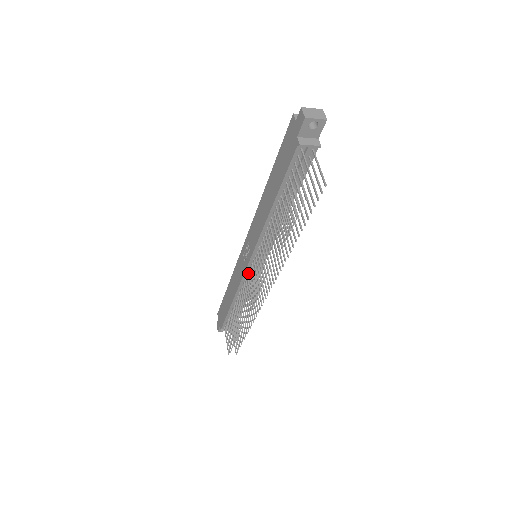
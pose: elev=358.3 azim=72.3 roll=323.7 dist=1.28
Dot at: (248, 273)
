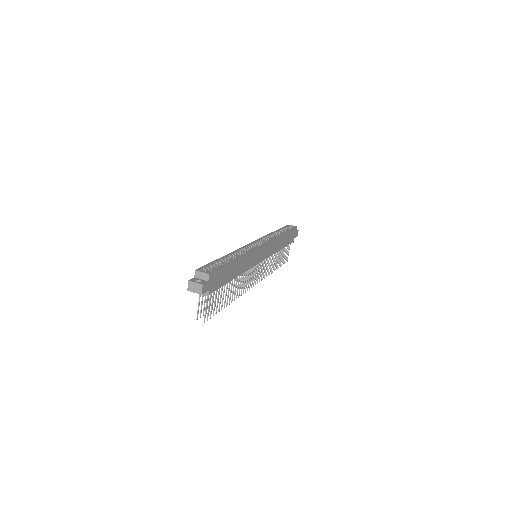
Dot at: occluded
